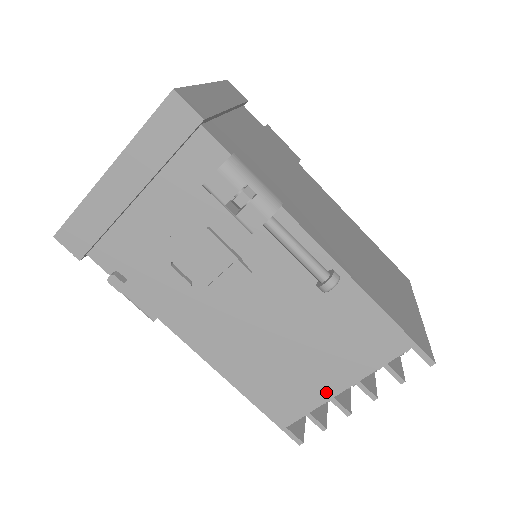
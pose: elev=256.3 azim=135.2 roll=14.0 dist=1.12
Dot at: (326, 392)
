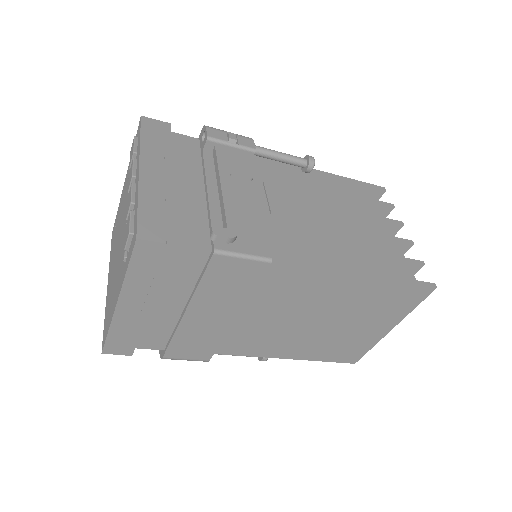
Dot at: occluded
